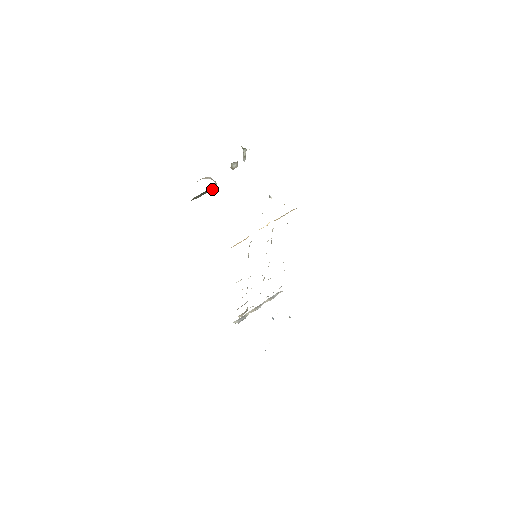
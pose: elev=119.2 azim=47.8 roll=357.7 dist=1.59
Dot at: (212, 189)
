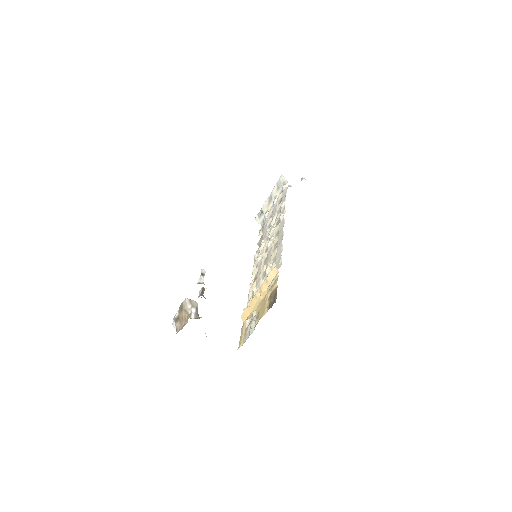
Dot at: (197, 312)
